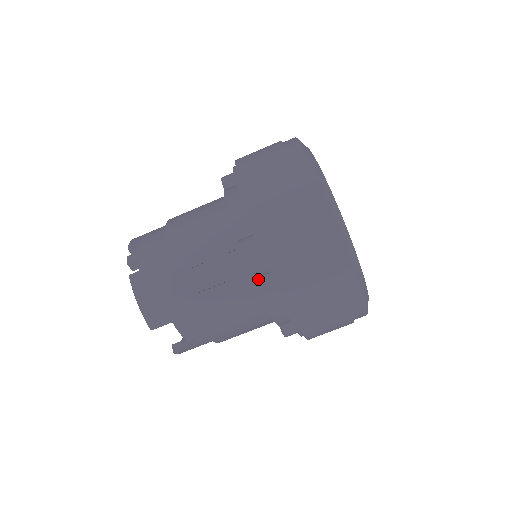
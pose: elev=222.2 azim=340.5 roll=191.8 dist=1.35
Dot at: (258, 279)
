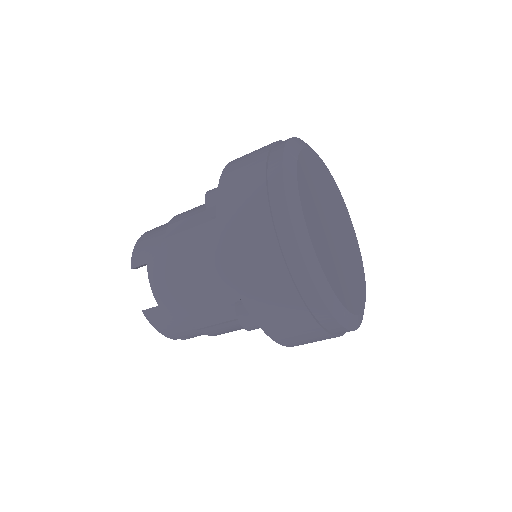
Dot at: (215, 219)
